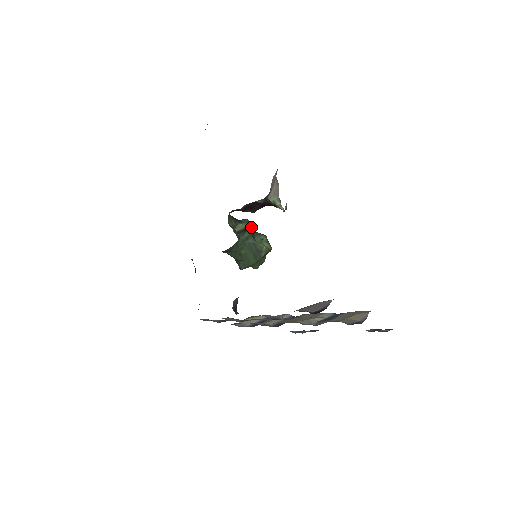
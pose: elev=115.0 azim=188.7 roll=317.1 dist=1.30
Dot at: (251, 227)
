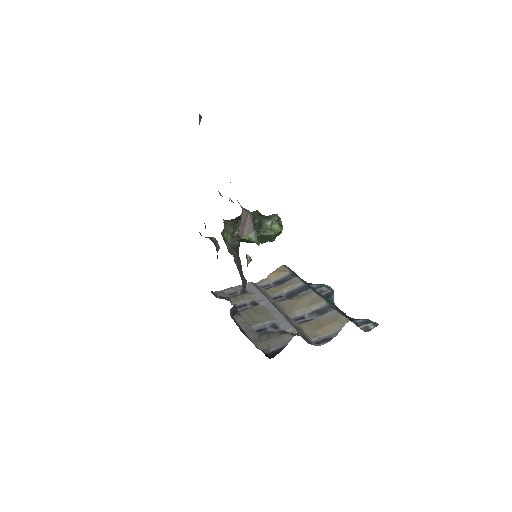
Dot at: occluded
